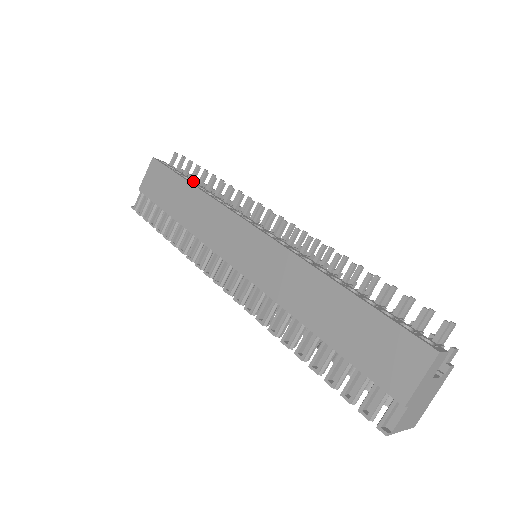
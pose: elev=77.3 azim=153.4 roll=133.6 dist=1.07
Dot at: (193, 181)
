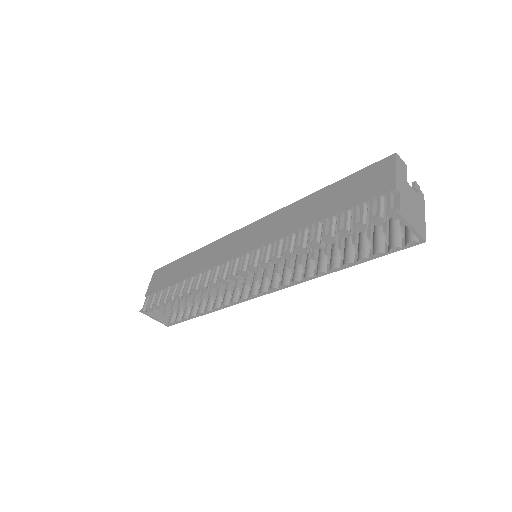
Dot at: occluded
